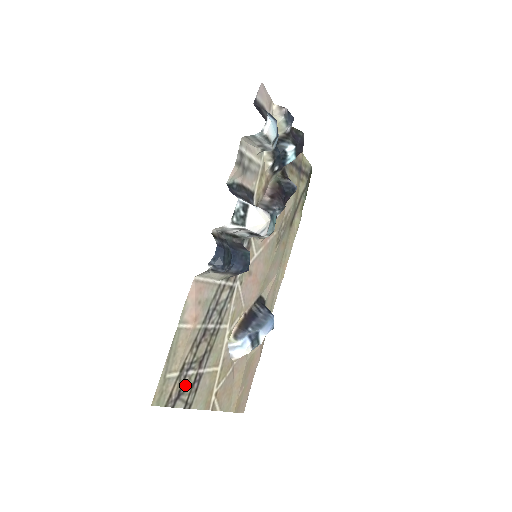
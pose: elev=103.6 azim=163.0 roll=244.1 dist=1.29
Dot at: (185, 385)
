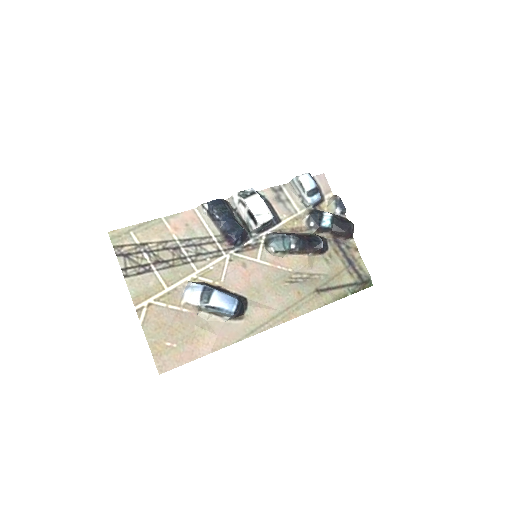
Dot at: (136, 257)
